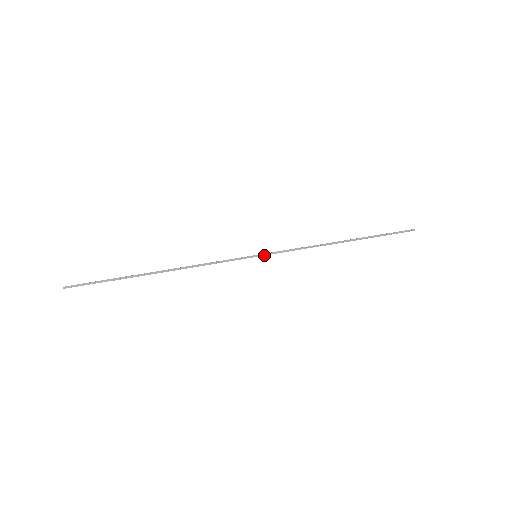
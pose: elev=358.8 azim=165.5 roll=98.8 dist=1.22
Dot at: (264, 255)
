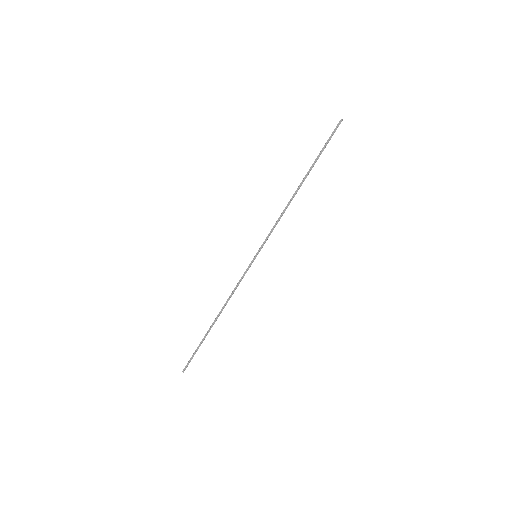
Dot at: (259, 250)
